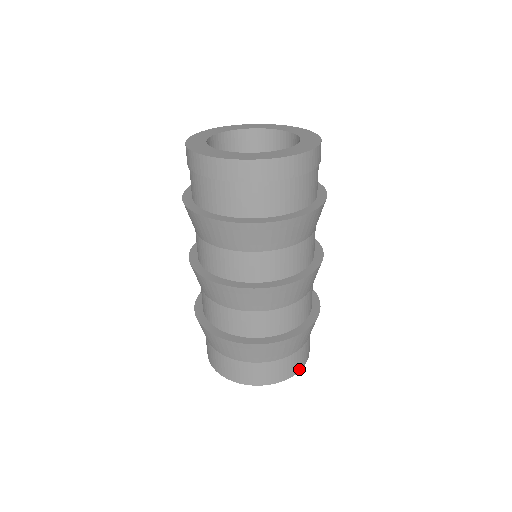
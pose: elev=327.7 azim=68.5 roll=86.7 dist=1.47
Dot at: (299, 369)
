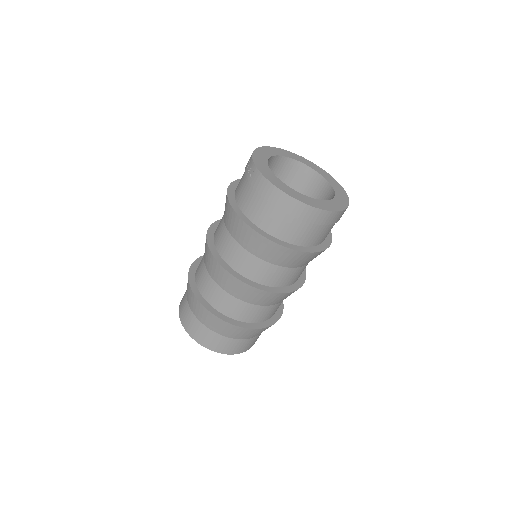
Dot at: occluded
